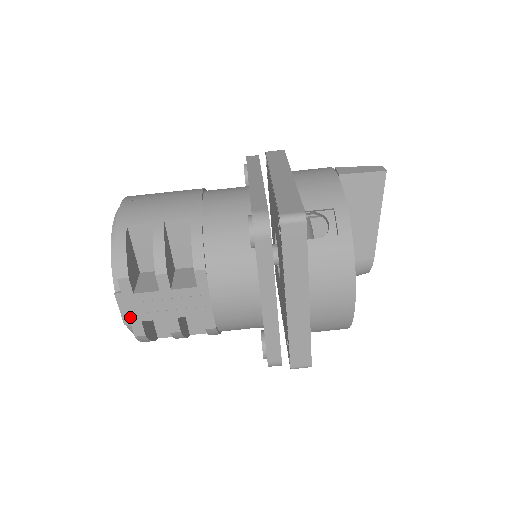
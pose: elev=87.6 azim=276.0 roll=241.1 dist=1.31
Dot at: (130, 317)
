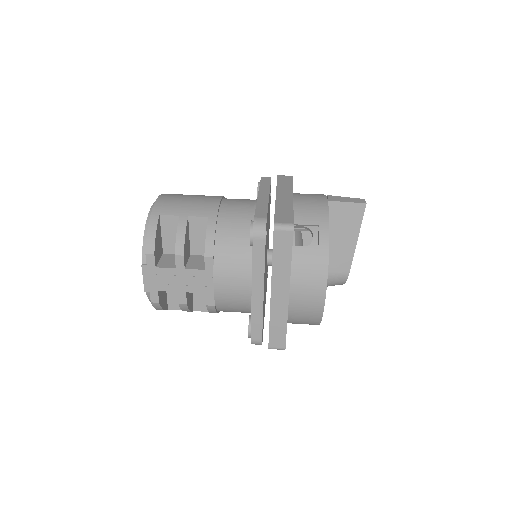
Dot at: (150, 286)
